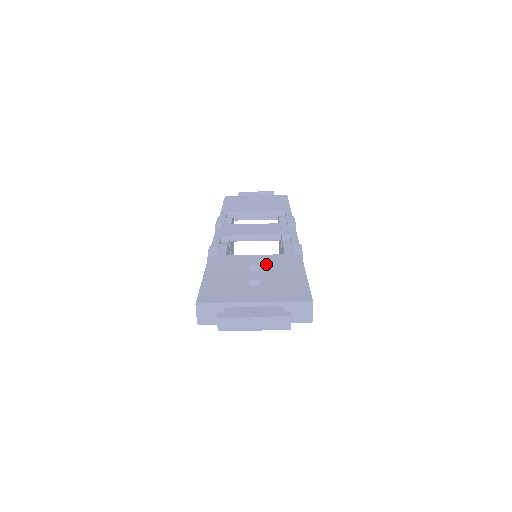
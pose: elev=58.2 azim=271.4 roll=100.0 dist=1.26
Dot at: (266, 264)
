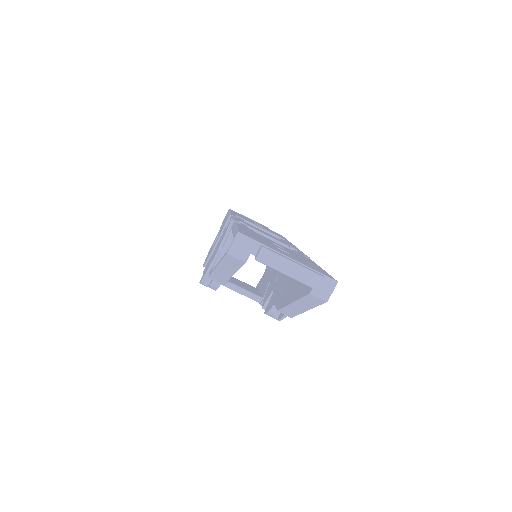
Dot at: (287, 249)
